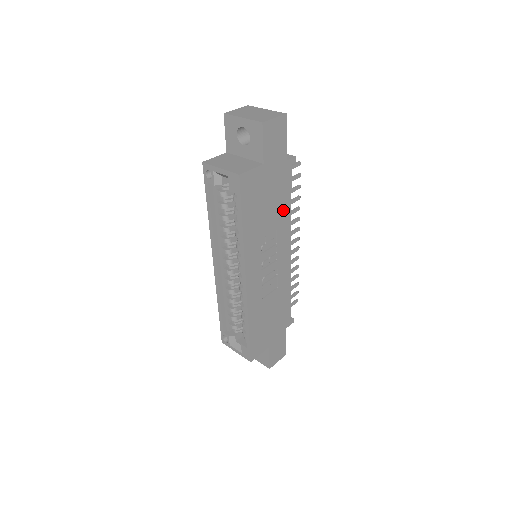
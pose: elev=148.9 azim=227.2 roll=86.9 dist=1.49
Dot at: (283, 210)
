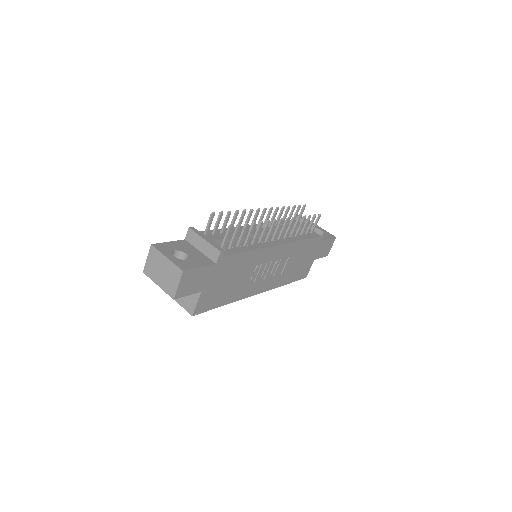
Dot at: (246, 260)
